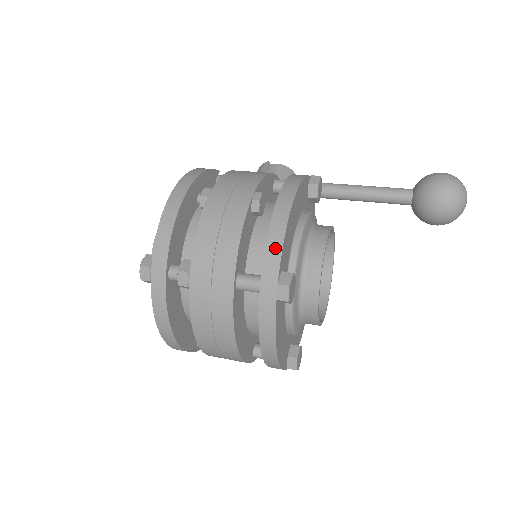
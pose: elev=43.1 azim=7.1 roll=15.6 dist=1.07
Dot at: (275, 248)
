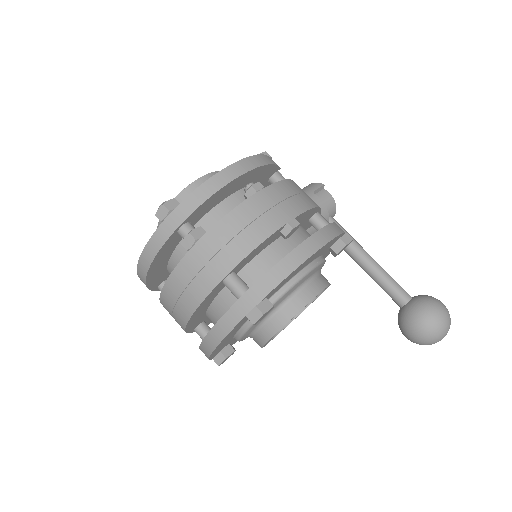
Dot at: (276, 278)
